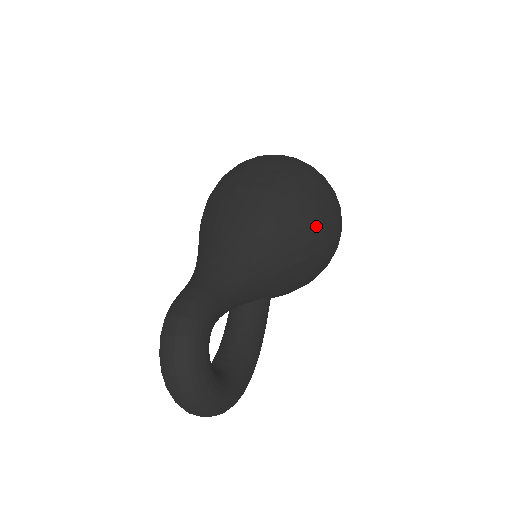
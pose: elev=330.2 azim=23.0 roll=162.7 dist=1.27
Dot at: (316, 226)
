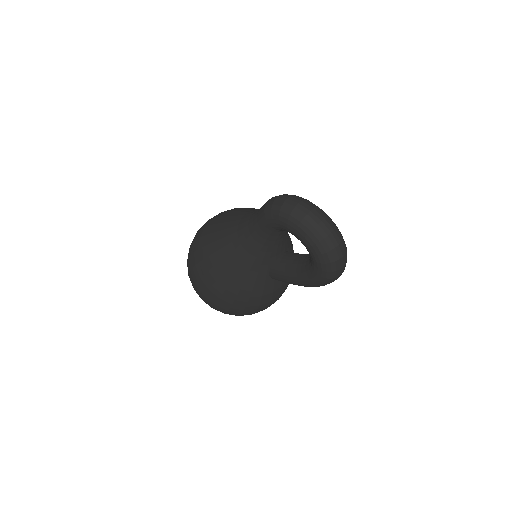
Dot at: occluded
